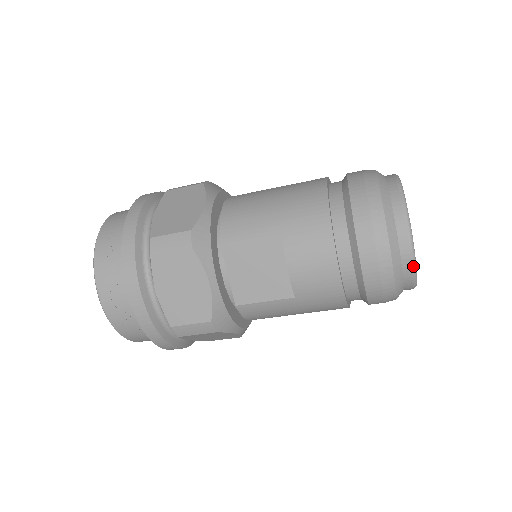
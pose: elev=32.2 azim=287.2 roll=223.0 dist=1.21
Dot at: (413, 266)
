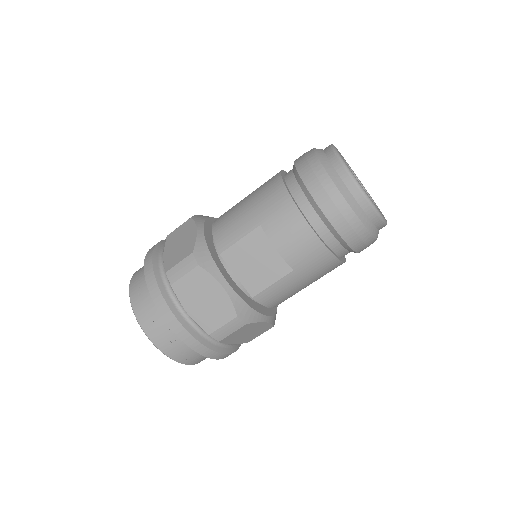
Dot at: (370, 205)
